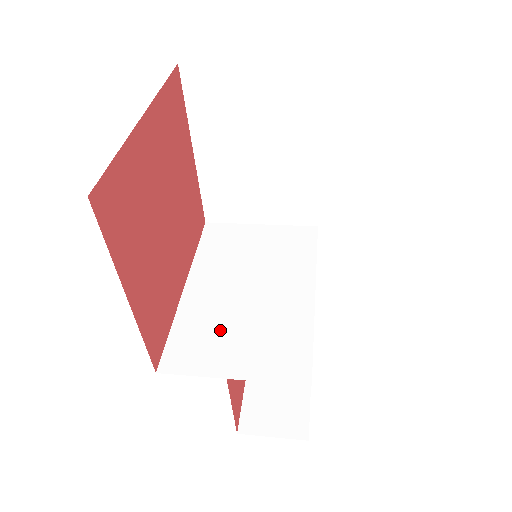
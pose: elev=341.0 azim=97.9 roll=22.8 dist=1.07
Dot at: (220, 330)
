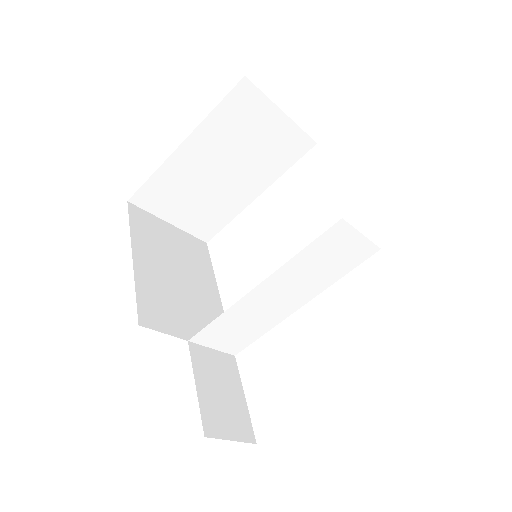
Dot at: occluded
